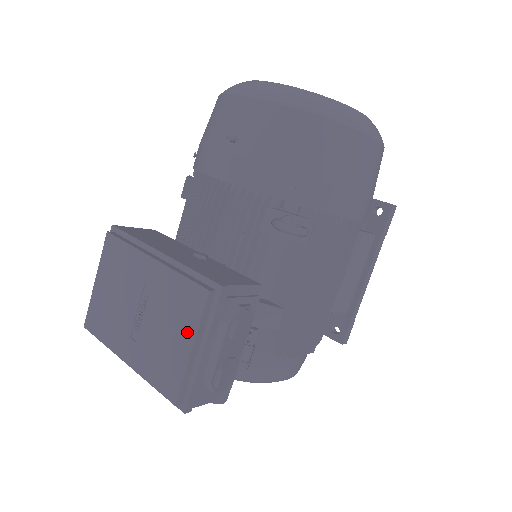
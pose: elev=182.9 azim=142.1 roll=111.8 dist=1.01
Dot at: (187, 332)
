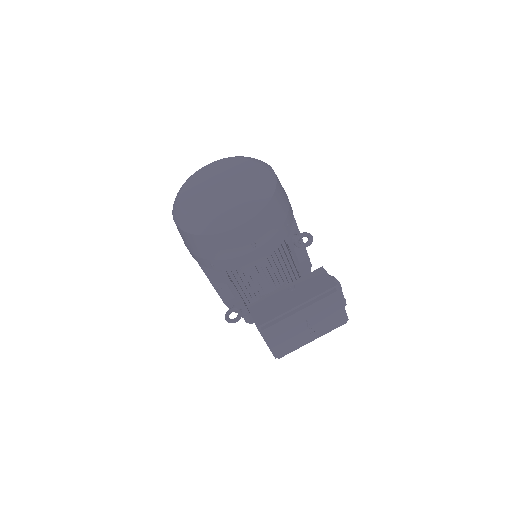
Dot at: (337, 307)
